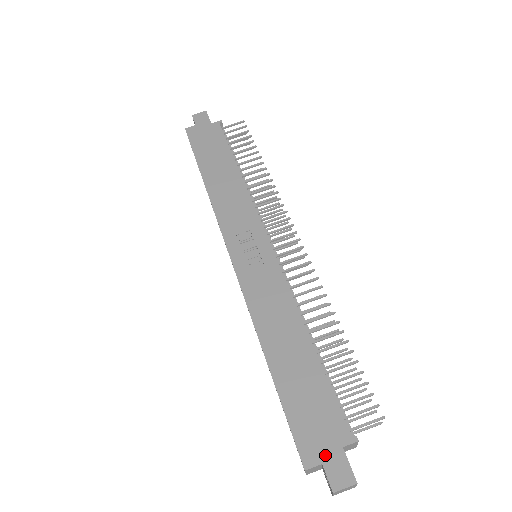
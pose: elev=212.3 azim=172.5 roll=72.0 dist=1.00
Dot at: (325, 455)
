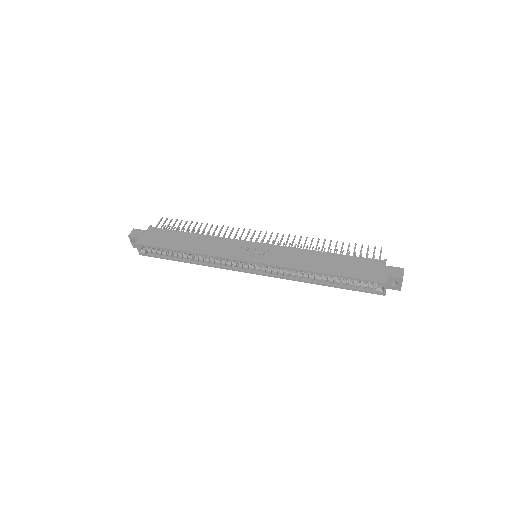
Dot at: (385, 273)
